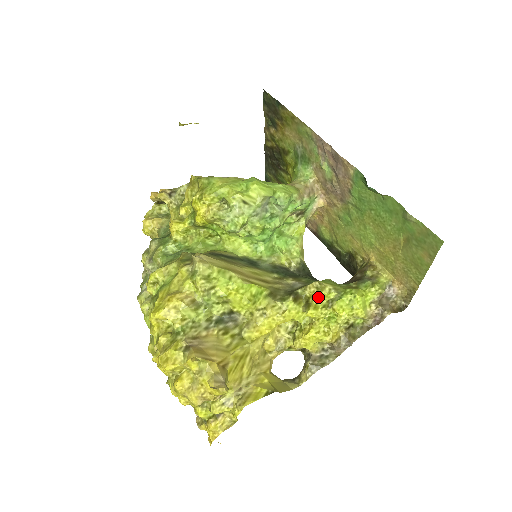
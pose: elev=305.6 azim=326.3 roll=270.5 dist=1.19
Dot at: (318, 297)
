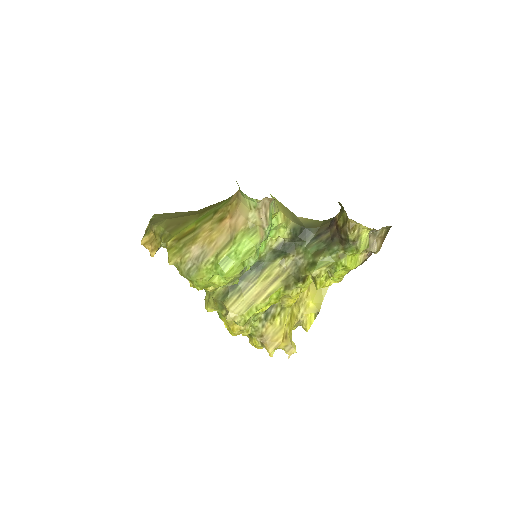
Dot at: (319, 278)
